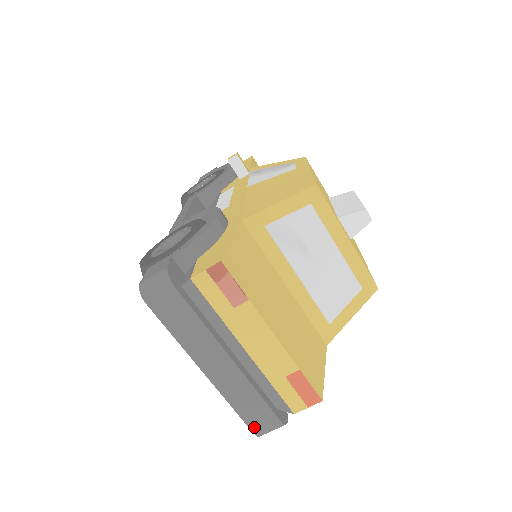
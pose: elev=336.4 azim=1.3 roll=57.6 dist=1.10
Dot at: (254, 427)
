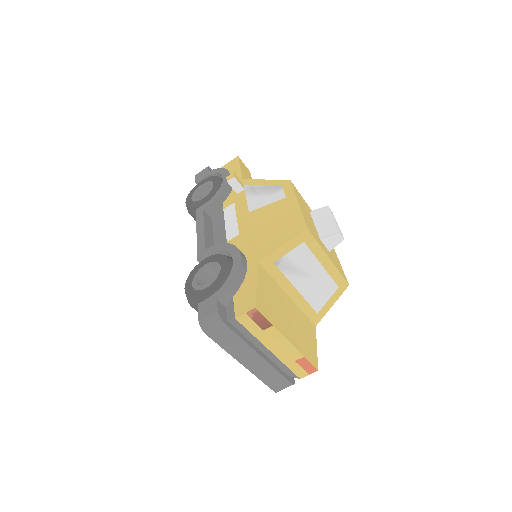
Dot at: (274, 388)
